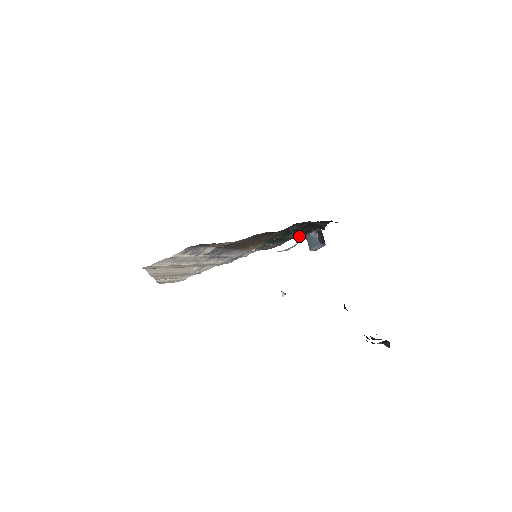
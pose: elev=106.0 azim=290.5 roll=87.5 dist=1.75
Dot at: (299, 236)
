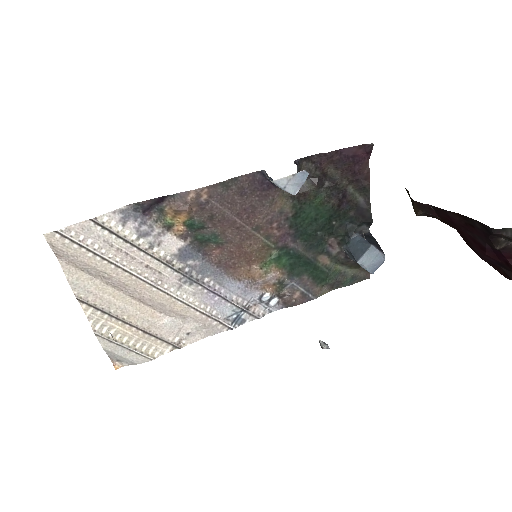
Dot at: (344, 278)
